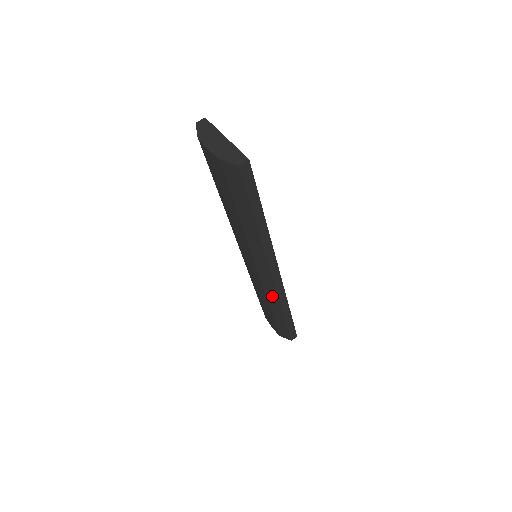
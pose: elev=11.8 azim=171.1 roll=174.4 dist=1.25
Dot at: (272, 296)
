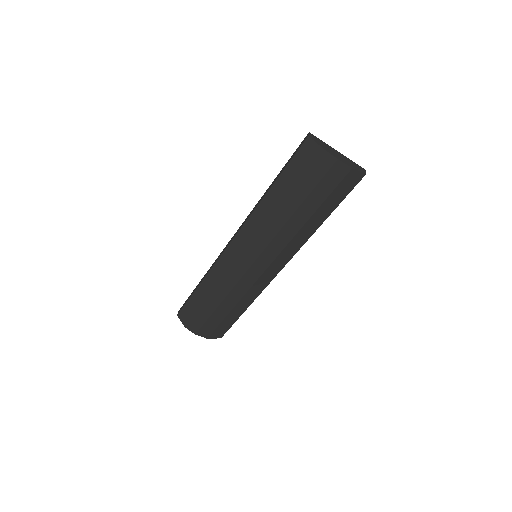
Dot at: (255, 291)
